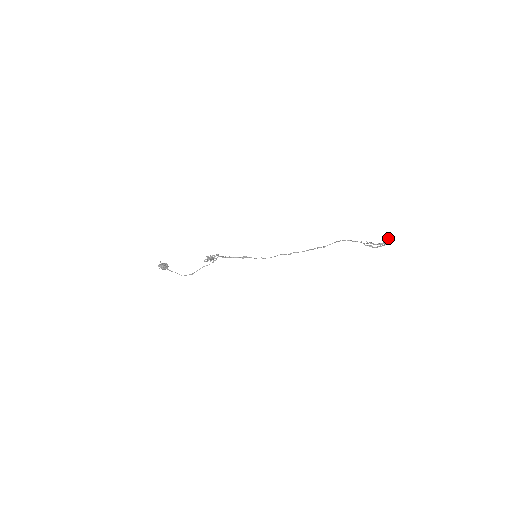
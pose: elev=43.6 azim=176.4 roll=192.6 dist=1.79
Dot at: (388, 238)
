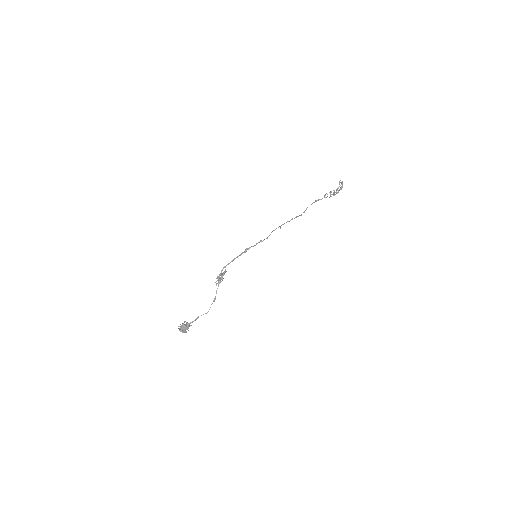
Dot at: (339, 183)
